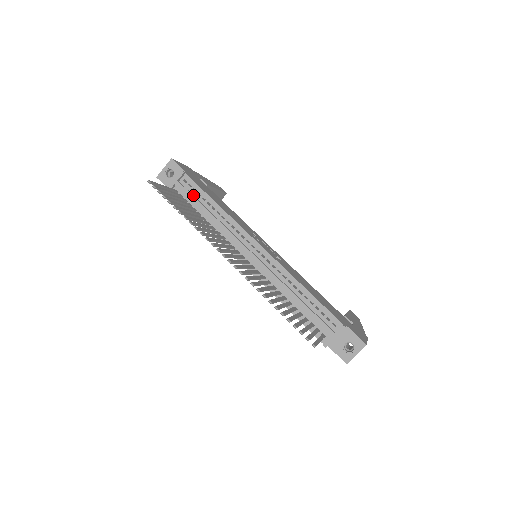
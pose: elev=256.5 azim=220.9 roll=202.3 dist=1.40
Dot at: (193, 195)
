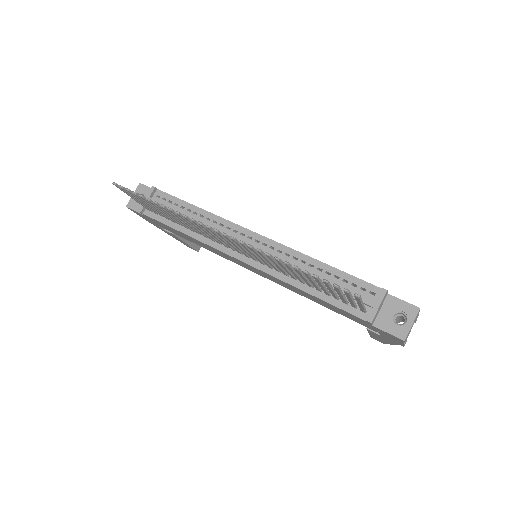
Dot at: (169, 207)
